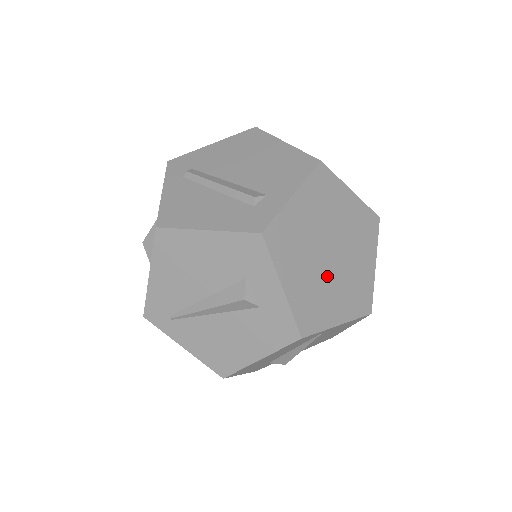
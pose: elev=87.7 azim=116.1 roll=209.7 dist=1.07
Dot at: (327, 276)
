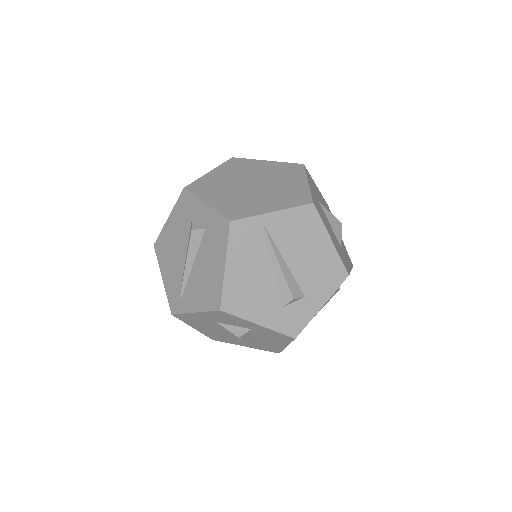
Dot at: (251, 194)
